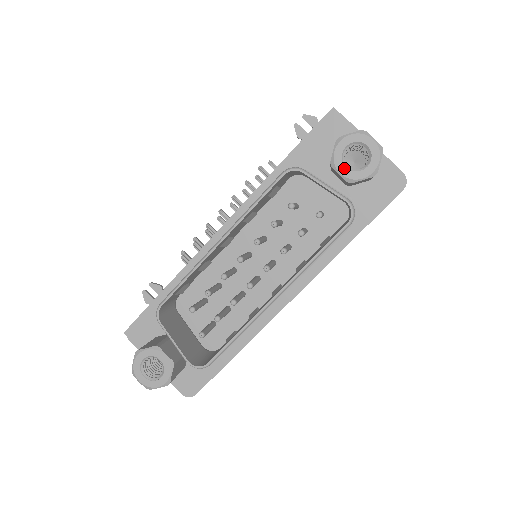
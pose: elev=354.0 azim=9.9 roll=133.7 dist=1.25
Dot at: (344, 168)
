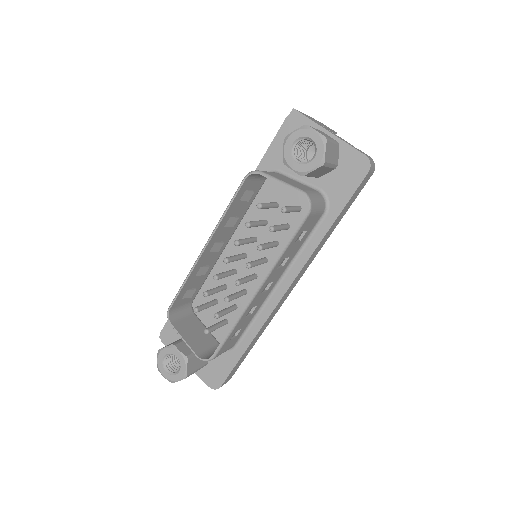
Dot at: (294, 163)
